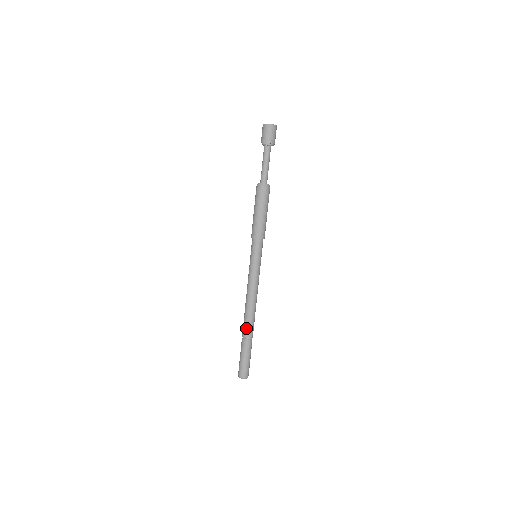
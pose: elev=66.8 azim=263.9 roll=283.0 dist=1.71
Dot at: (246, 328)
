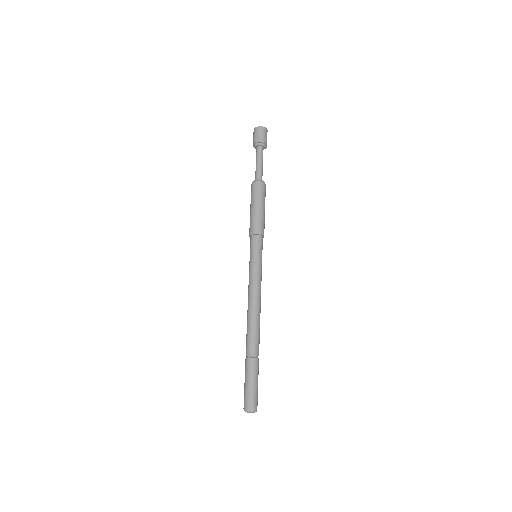
Dot at: (250, 340)
